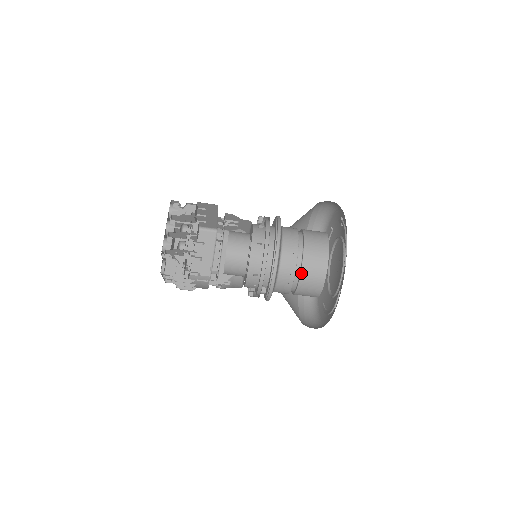
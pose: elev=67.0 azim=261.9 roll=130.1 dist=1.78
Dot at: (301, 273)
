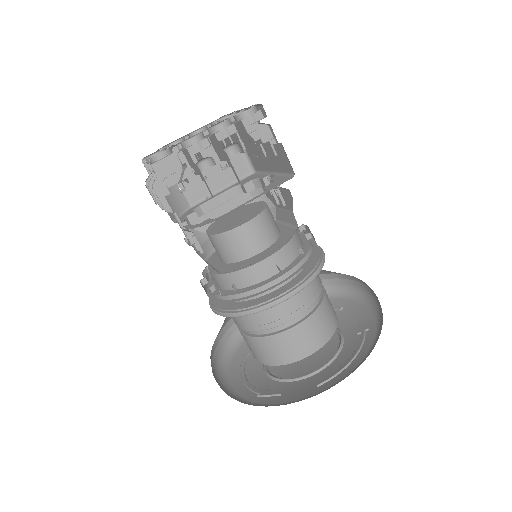
Dot at: (273, 336)
